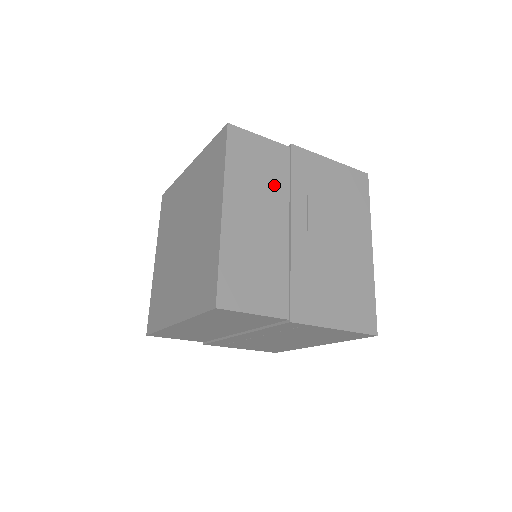
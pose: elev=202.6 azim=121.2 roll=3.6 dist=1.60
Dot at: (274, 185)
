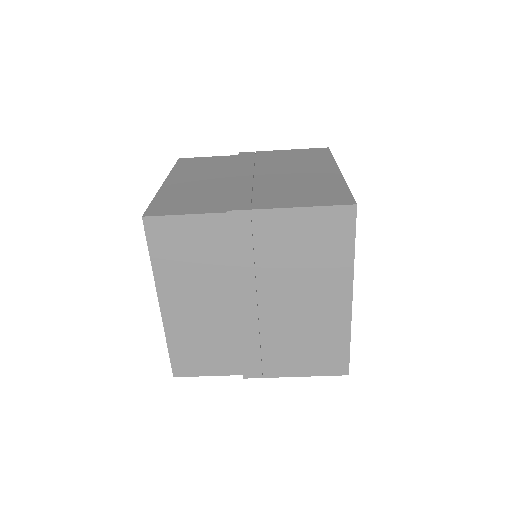
Dot at: (220, 168)
